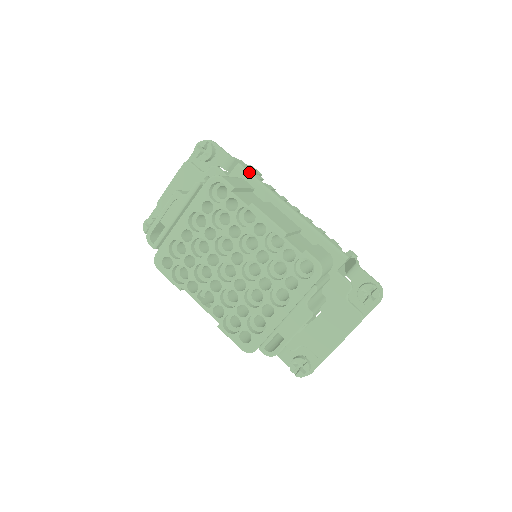
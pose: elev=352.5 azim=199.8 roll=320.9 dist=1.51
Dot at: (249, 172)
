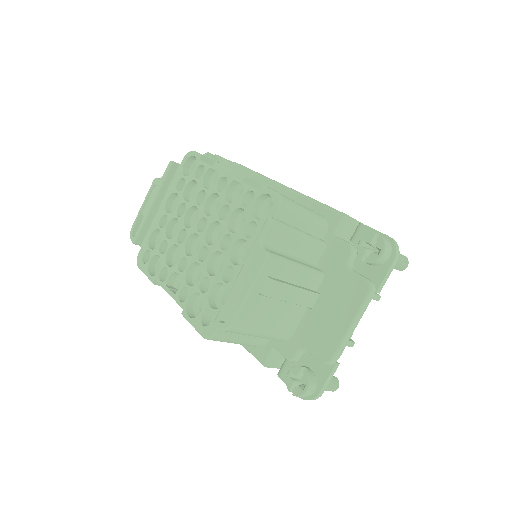
Dot at: (244, 166)
